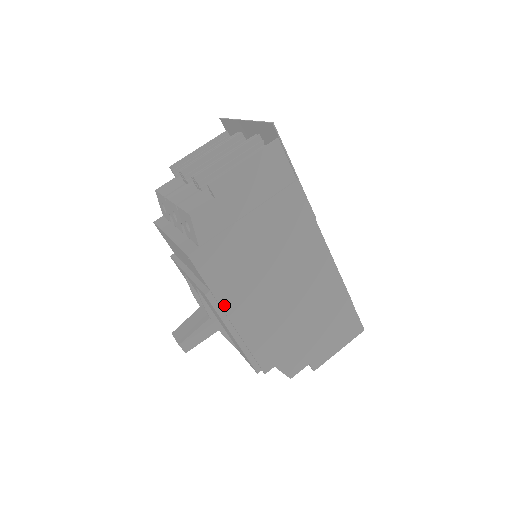
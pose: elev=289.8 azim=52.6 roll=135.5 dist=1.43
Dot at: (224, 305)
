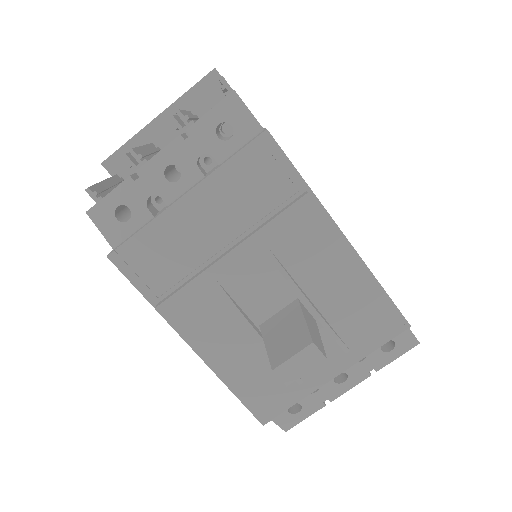
Dot at: (327, 212)
